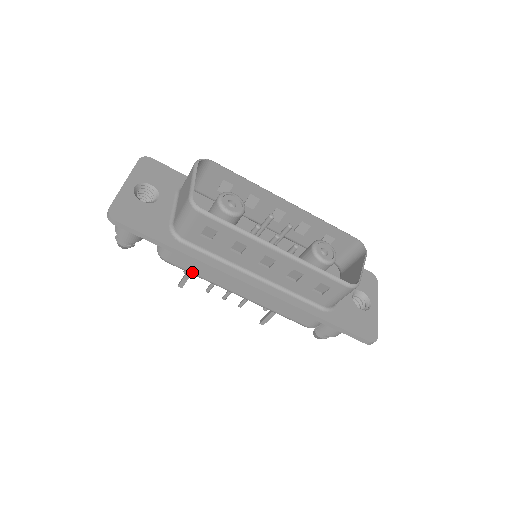
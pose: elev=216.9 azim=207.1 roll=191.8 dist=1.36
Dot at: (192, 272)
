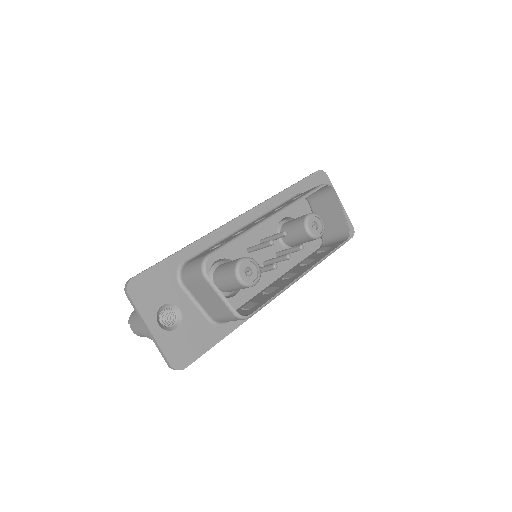
Dot at: occluded
